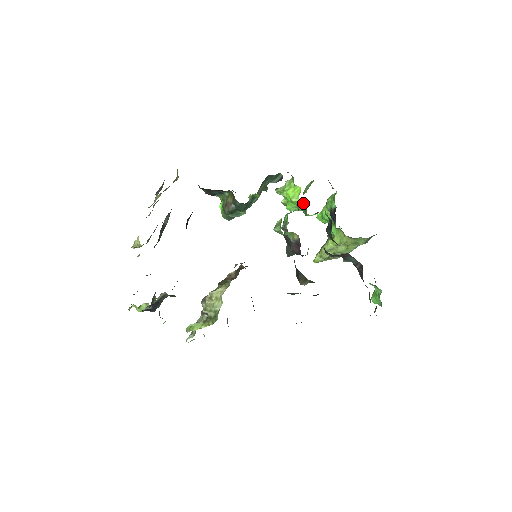
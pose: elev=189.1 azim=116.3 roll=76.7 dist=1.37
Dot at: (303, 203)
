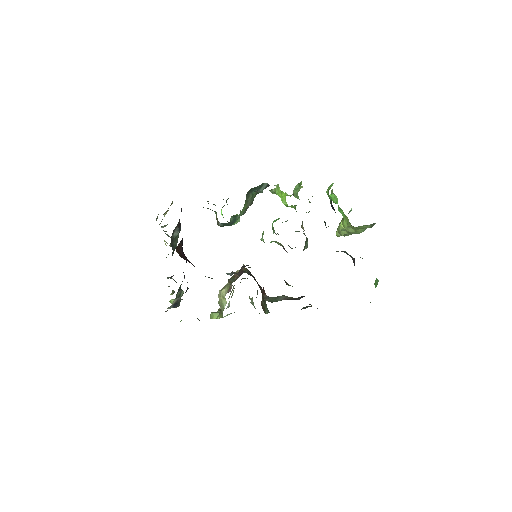
Dot at: (292, 205)
